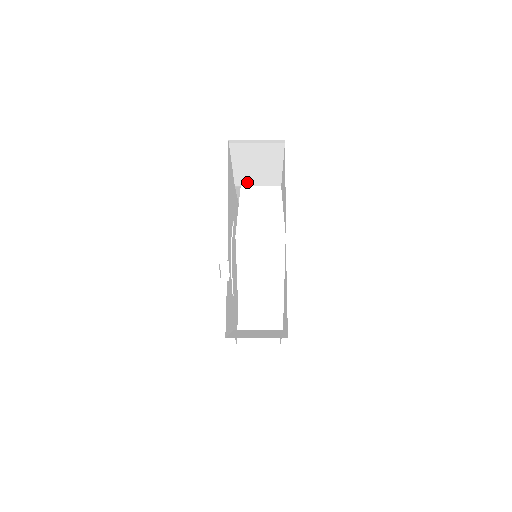
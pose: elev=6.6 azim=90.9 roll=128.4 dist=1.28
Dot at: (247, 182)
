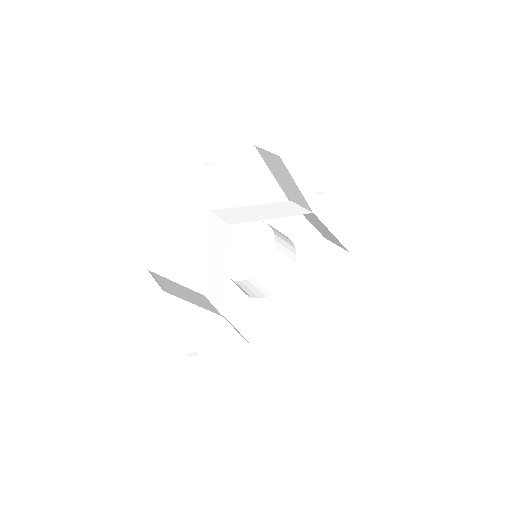
Dot at: occluded
